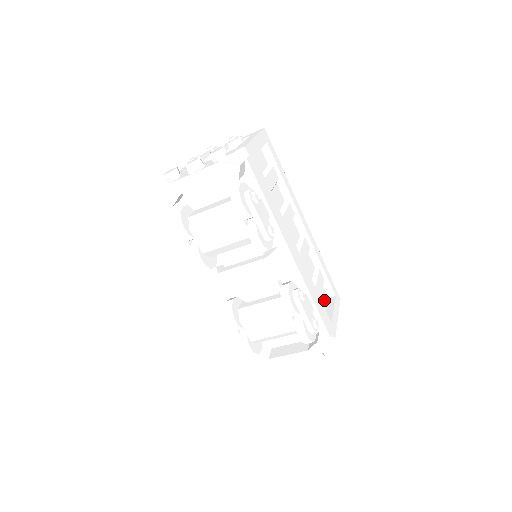
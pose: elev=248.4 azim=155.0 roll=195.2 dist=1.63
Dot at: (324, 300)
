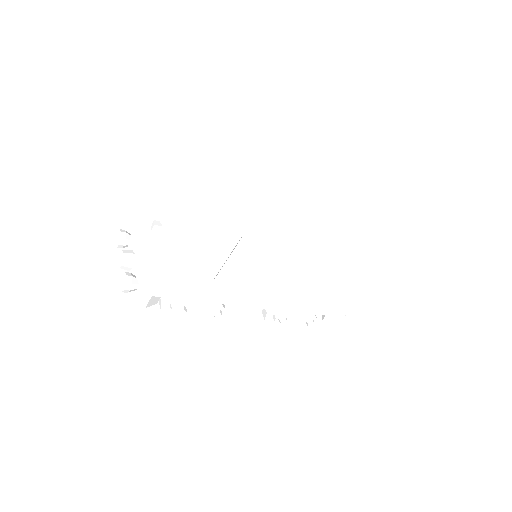
Dot at: (365, 271)
